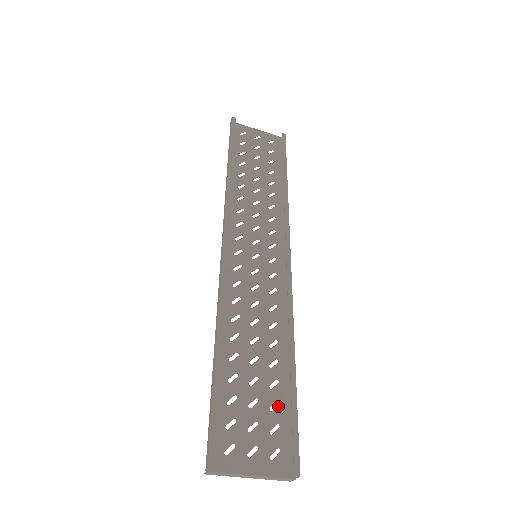
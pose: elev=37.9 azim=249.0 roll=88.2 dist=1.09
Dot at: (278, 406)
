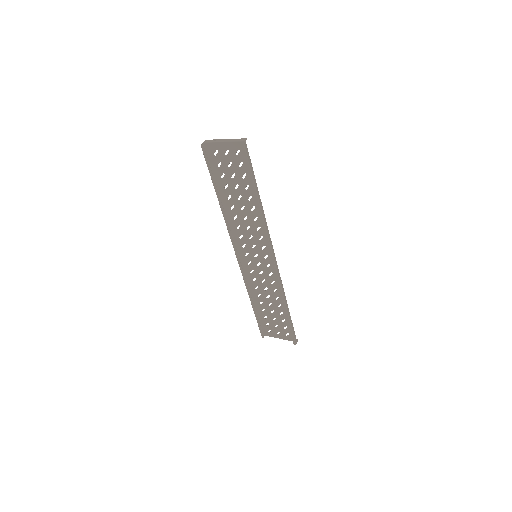
Dot at: (285, 321)
